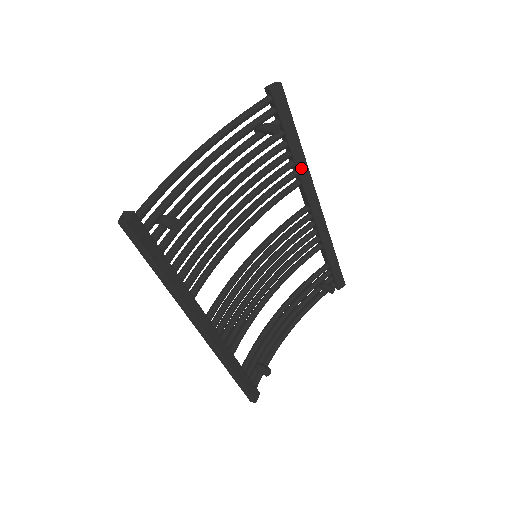
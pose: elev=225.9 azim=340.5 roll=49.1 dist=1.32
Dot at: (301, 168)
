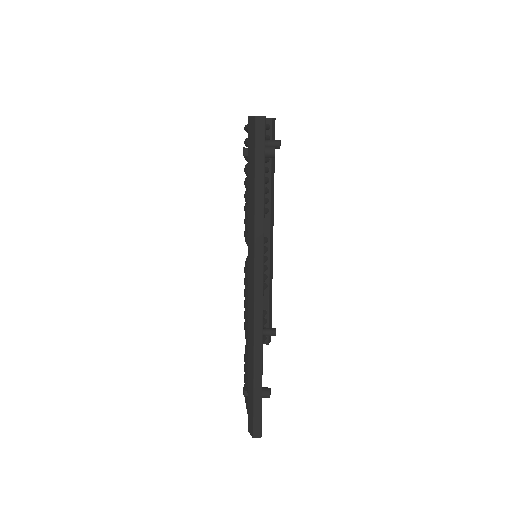
Dot at: (272, 196)
